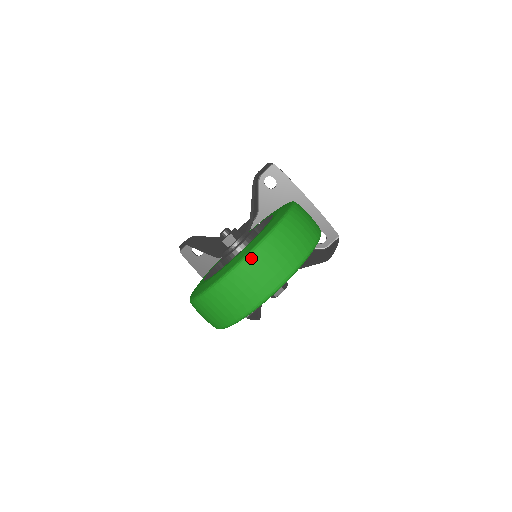
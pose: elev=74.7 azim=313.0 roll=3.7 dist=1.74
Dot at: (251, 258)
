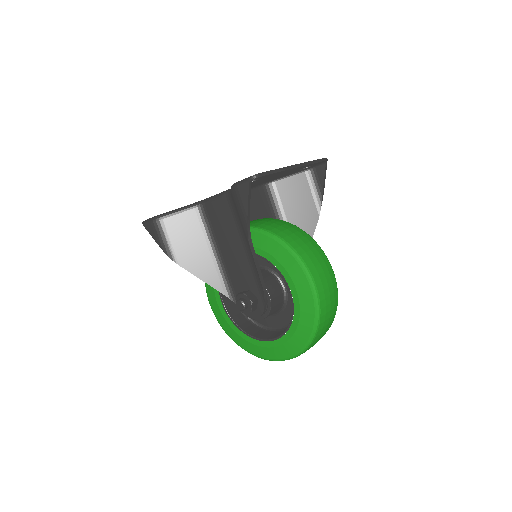
Dot at: occluded
